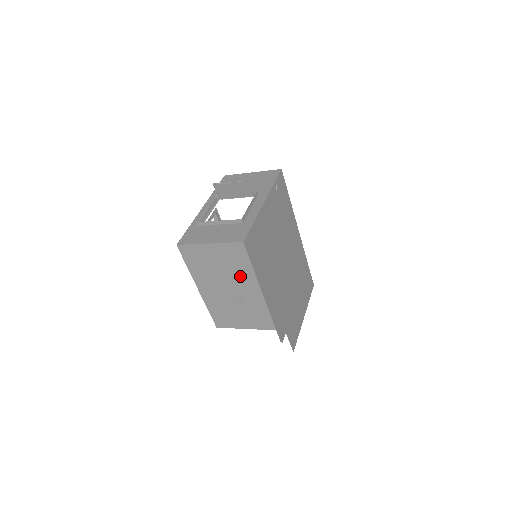
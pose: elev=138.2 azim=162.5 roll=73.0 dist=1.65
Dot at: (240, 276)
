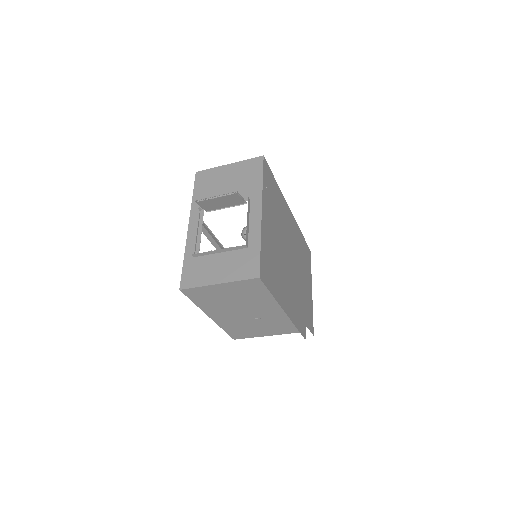
Dot at: (257, 302)
